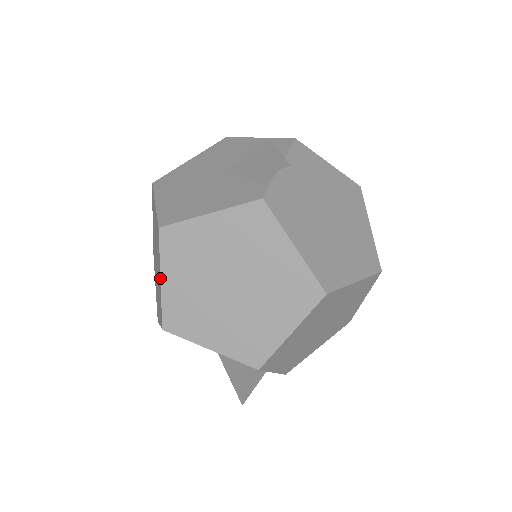
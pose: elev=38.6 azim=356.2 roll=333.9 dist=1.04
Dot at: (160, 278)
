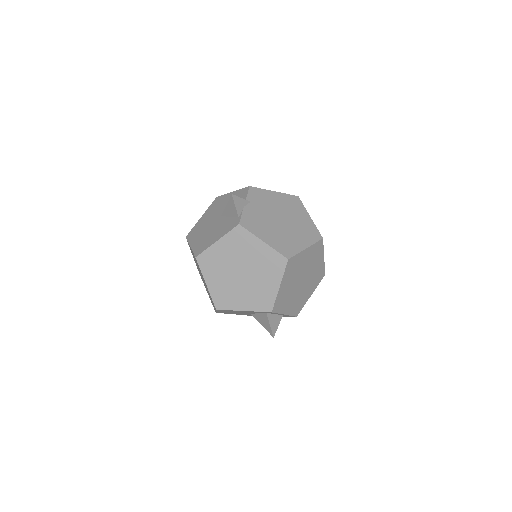
Dot at: occluded
